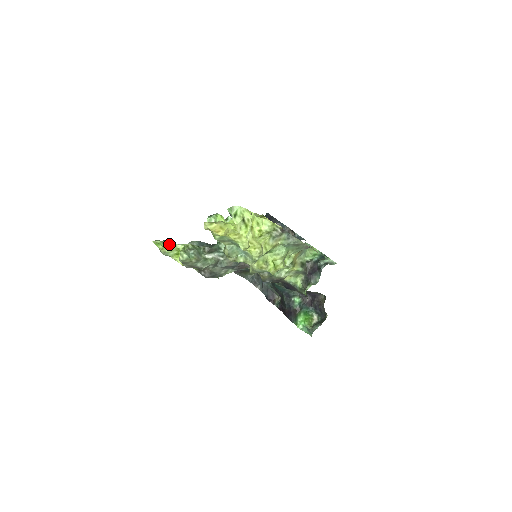
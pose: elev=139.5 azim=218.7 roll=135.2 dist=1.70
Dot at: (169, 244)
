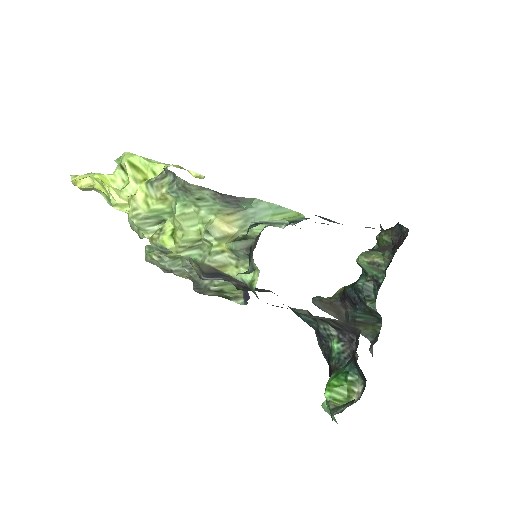
Dot at: occluded
